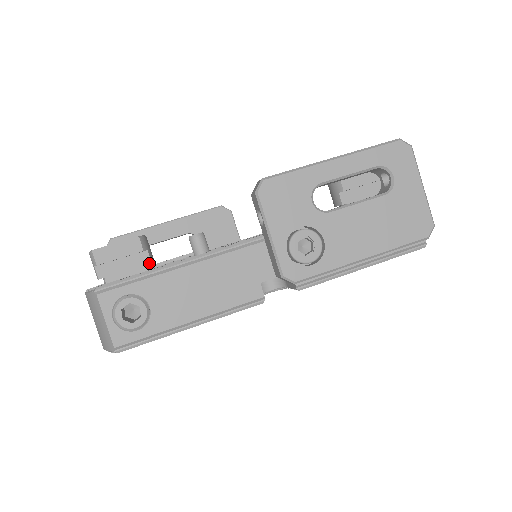
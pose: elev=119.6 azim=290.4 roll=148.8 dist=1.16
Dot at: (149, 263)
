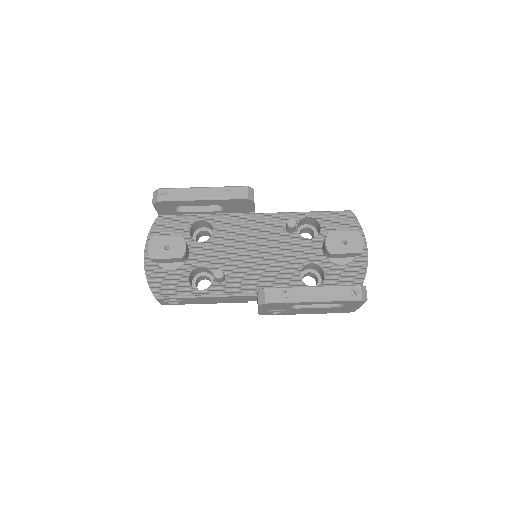
Dot at: (186, 260)
